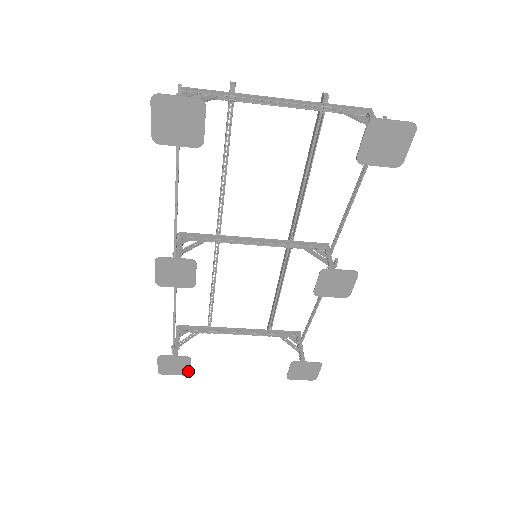
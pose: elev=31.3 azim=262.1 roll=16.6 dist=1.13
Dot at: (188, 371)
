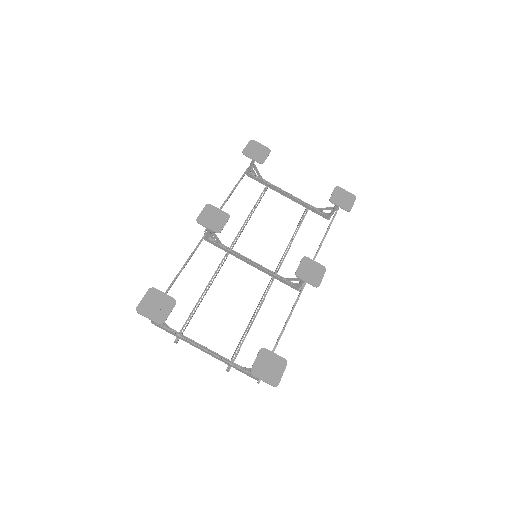
Dot at: (164, 319)
